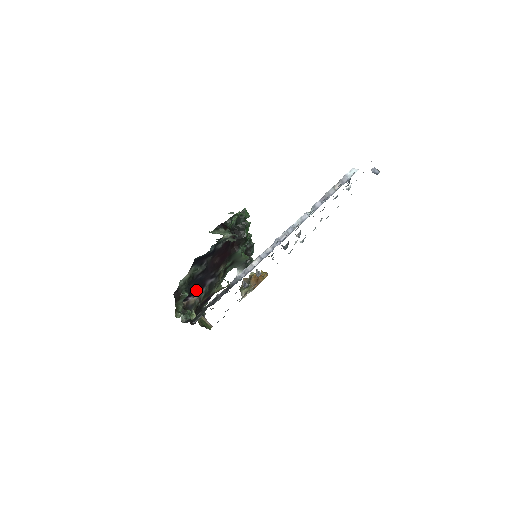
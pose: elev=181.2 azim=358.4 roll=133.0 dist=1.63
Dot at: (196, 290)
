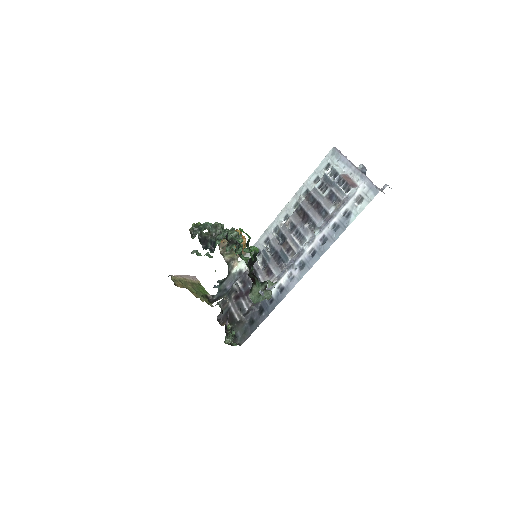
Dot at: occluded
